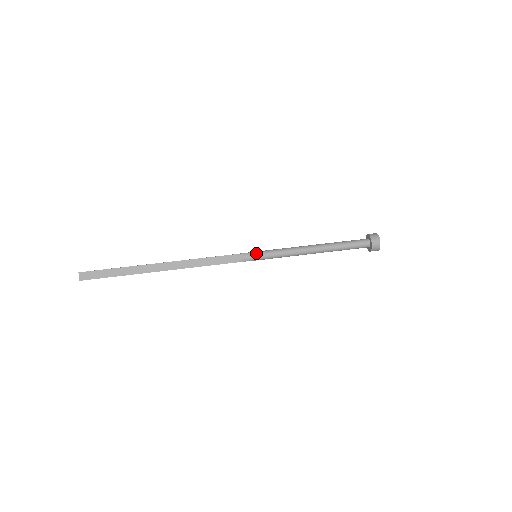
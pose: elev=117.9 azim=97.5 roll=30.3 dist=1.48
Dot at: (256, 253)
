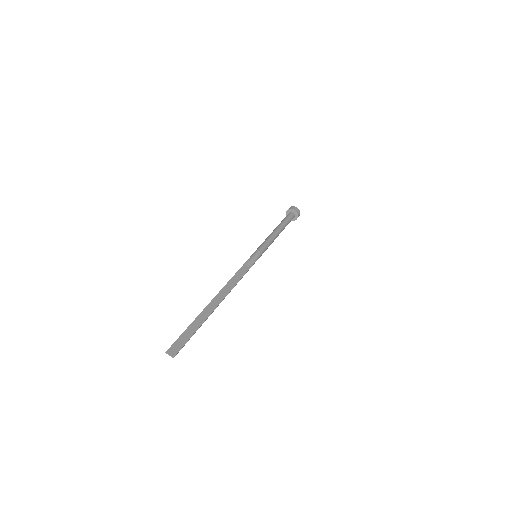
Dot at: (255, 253)
